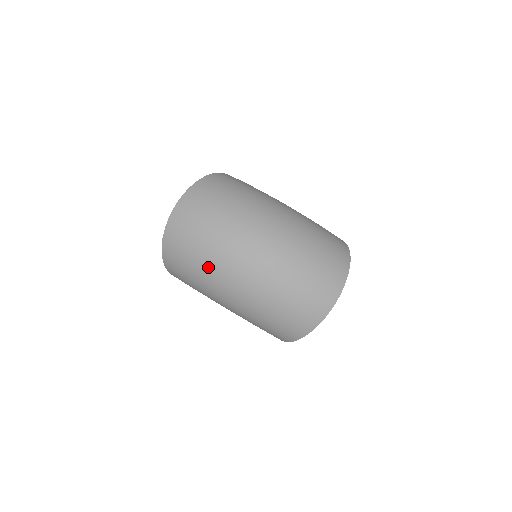
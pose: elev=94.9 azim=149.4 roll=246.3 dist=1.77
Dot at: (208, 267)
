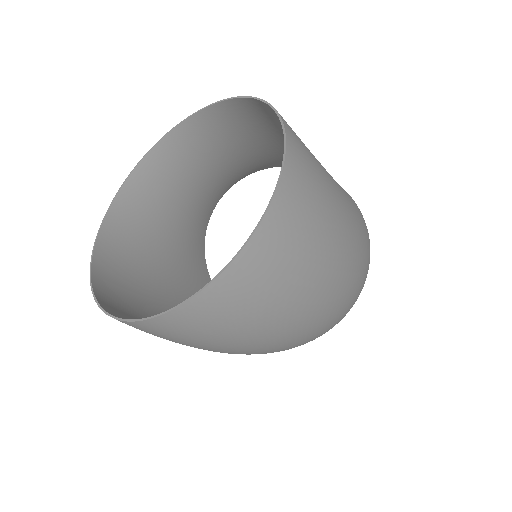
Dot at: occluded
